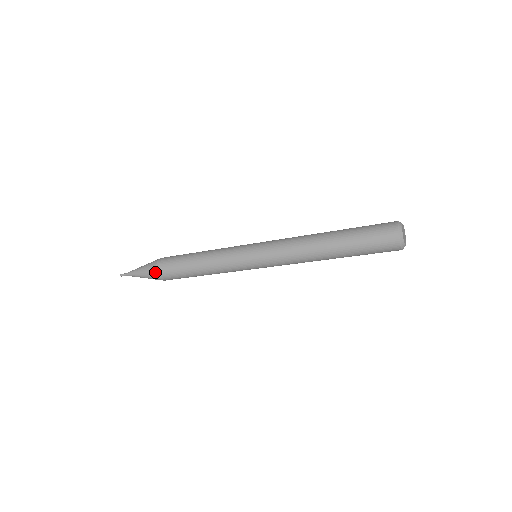
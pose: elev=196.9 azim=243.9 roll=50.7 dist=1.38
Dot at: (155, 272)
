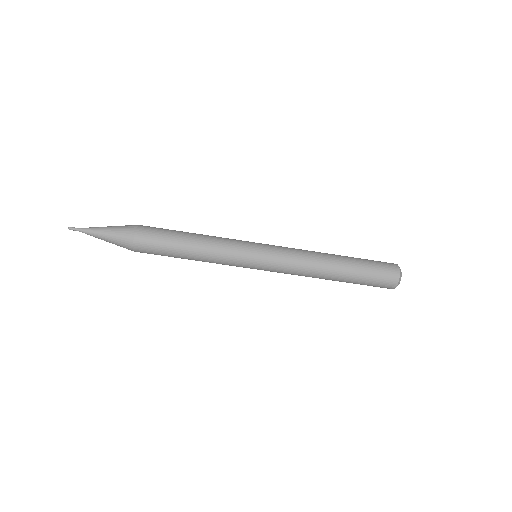
Dot at: (132, 234)
